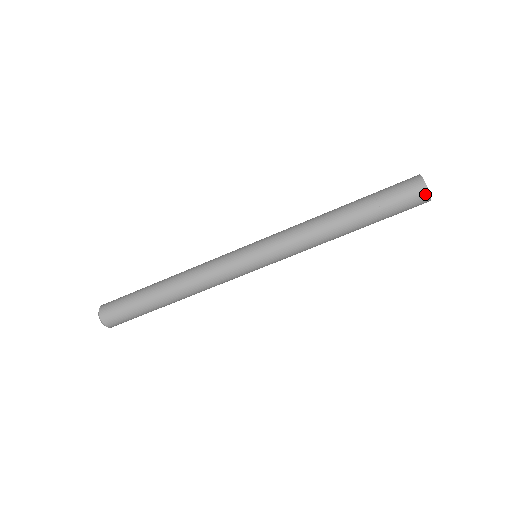
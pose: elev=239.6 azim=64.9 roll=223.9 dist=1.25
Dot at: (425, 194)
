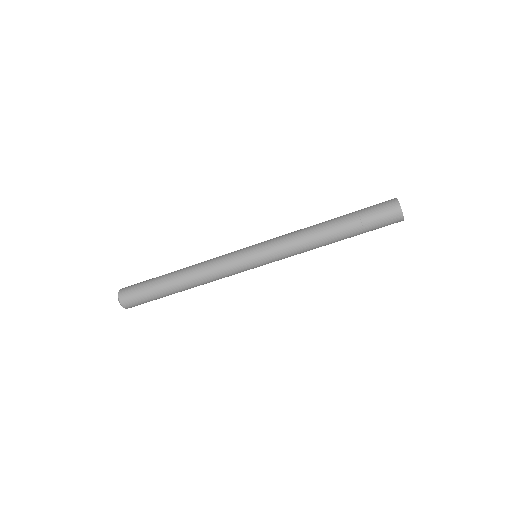
Dot at: (400, 221)
